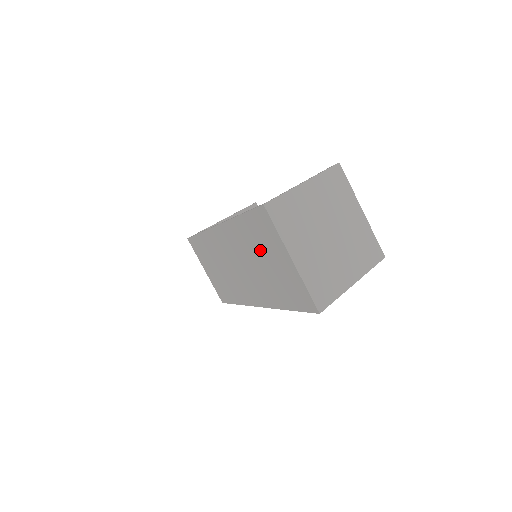
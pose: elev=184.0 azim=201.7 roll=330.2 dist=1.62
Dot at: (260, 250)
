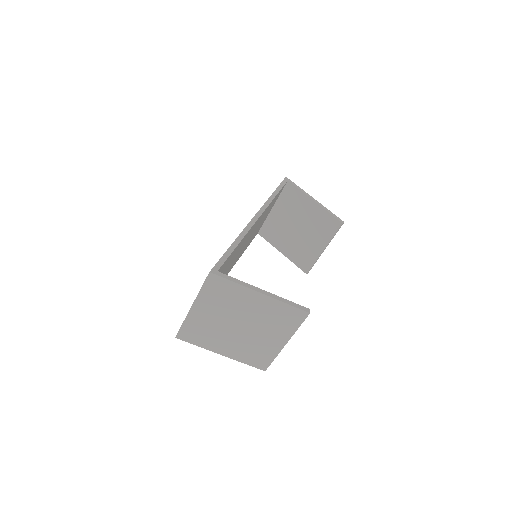
Dot at: occluded
